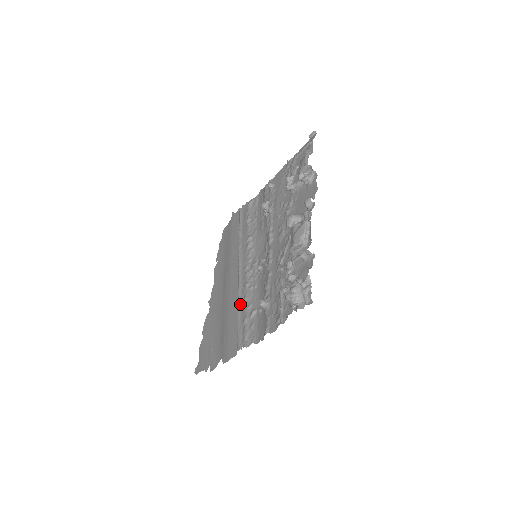
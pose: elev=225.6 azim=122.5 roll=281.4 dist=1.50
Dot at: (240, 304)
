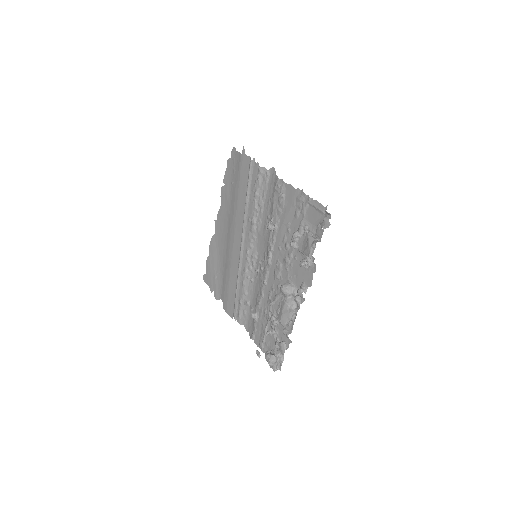
Dot at: (239, 281)
